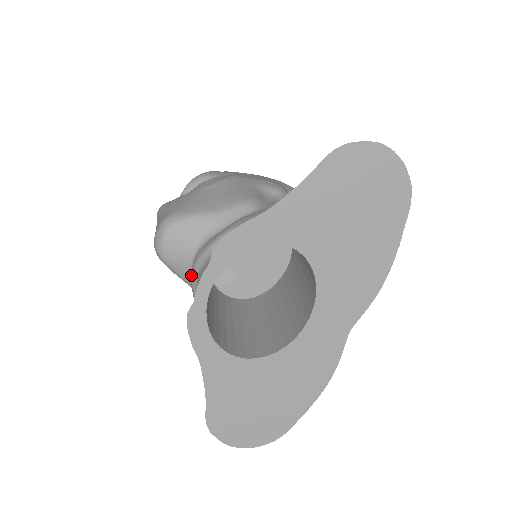
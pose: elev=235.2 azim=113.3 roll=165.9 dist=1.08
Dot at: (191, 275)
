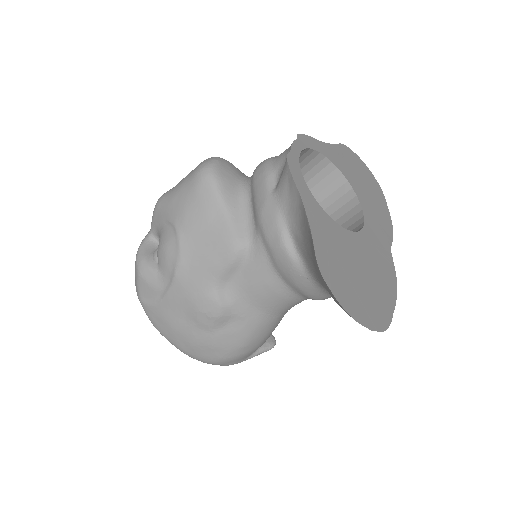
Dot at: (261, 168)
